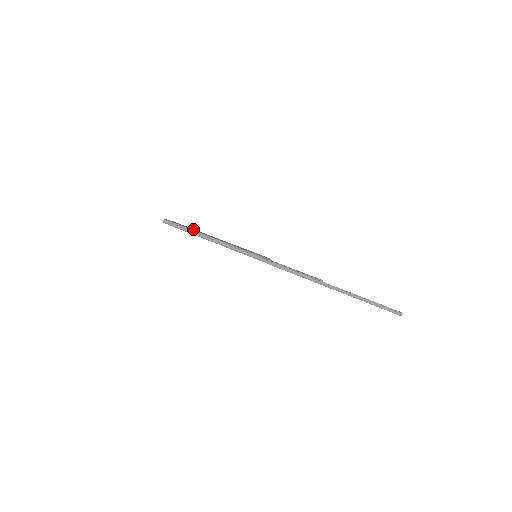
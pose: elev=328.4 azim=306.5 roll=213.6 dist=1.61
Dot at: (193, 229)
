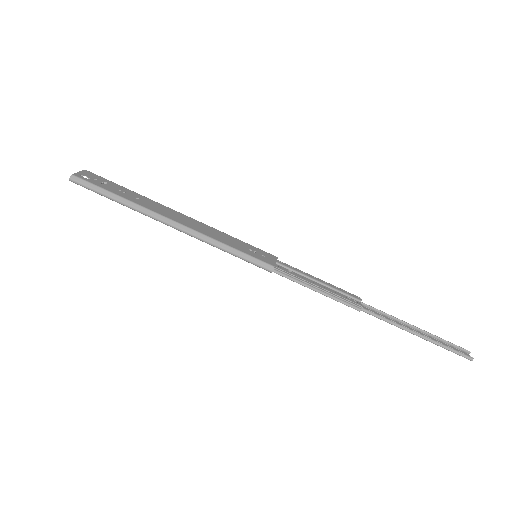
Dot at: (131, 194)
